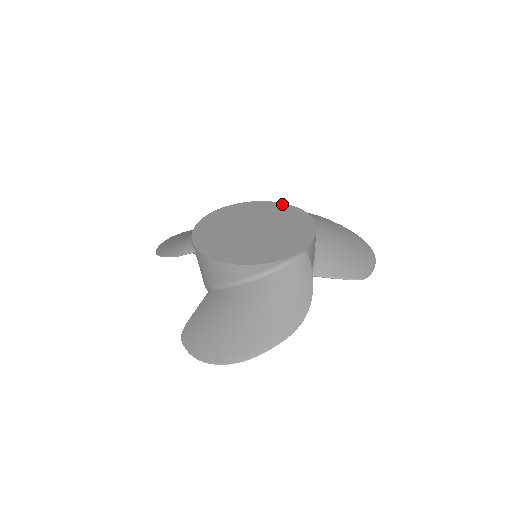
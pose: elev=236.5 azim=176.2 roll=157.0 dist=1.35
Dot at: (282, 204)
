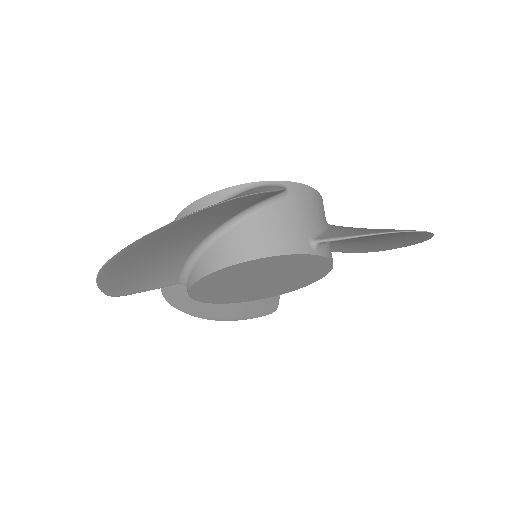
Dot at: occluded
